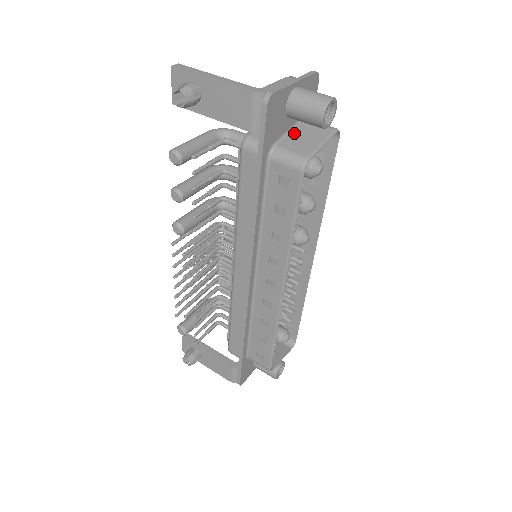
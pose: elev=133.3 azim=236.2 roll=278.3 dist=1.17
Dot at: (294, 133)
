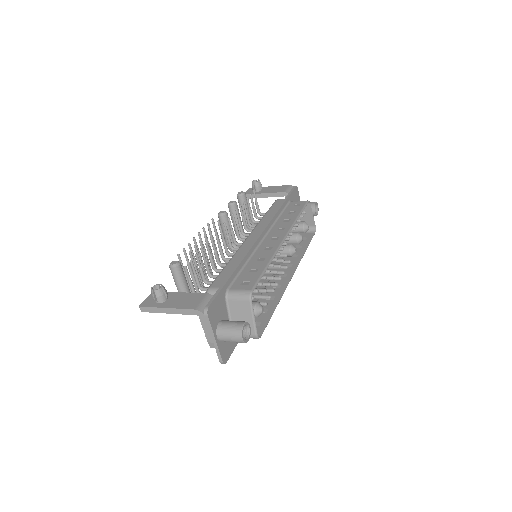
Dot at: occluded
